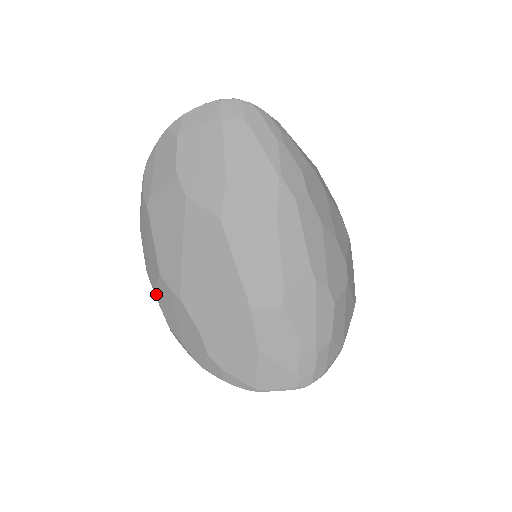
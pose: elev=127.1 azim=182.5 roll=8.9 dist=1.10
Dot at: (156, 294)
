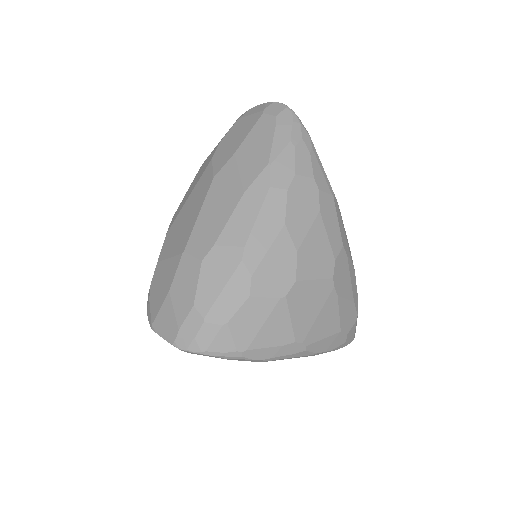
Dot at: occluded
